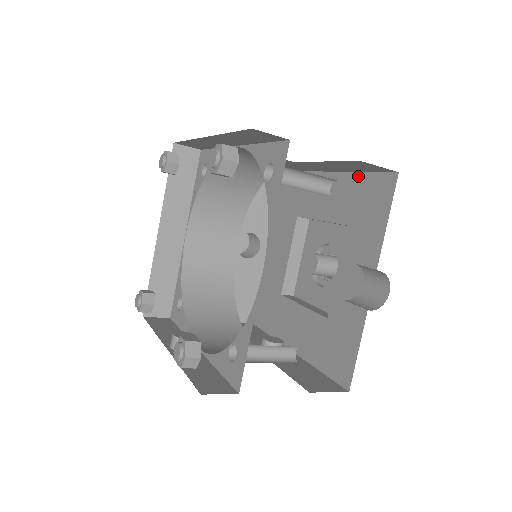
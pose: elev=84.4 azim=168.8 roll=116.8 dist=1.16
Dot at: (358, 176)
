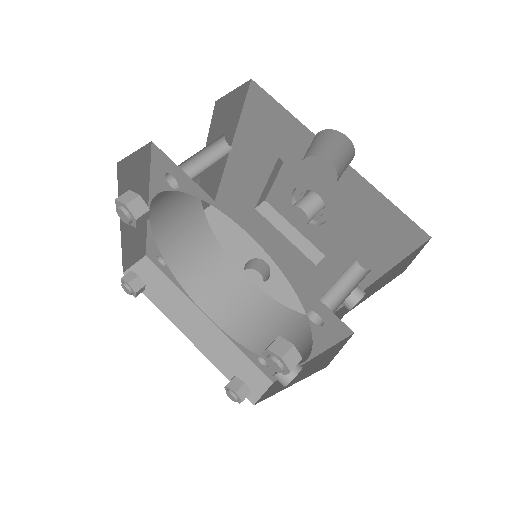
Dot at: (241, 124)
